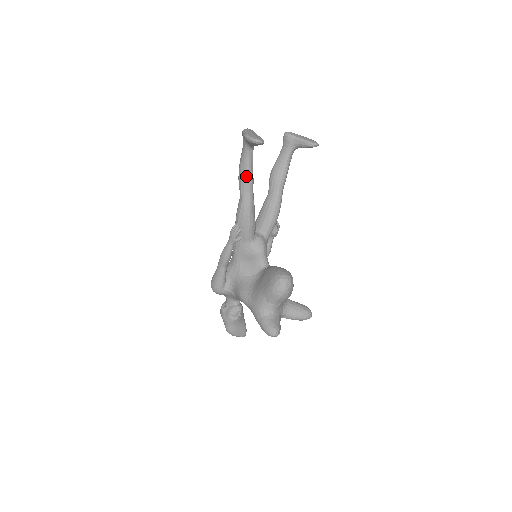
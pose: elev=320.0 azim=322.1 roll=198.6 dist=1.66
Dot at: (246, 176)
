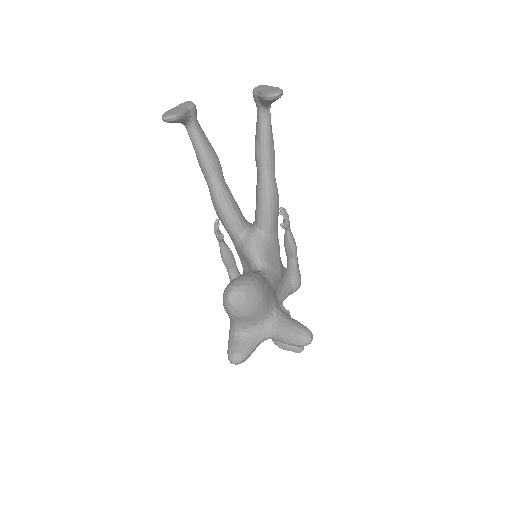
Dot at: (200, 160)
